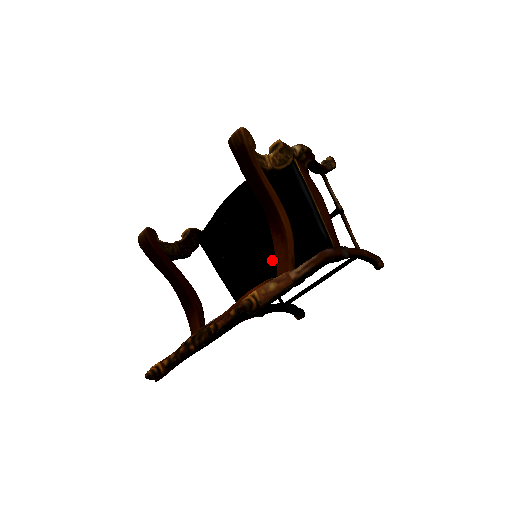
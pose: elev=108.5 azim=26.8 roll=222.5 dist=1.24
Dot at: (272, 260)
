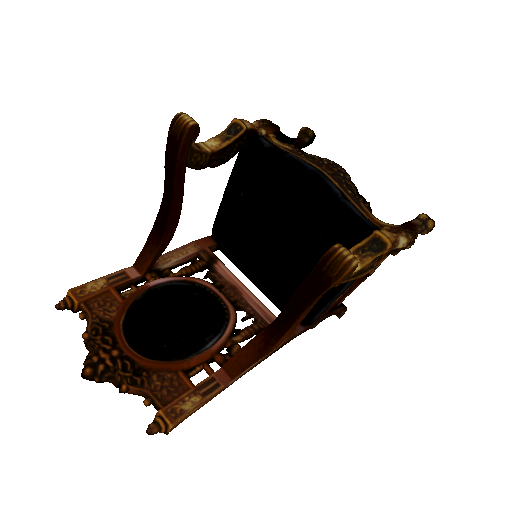
Dot at: (266, 265)
